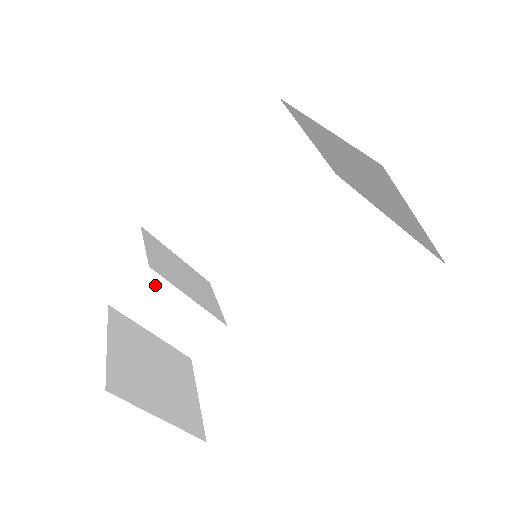
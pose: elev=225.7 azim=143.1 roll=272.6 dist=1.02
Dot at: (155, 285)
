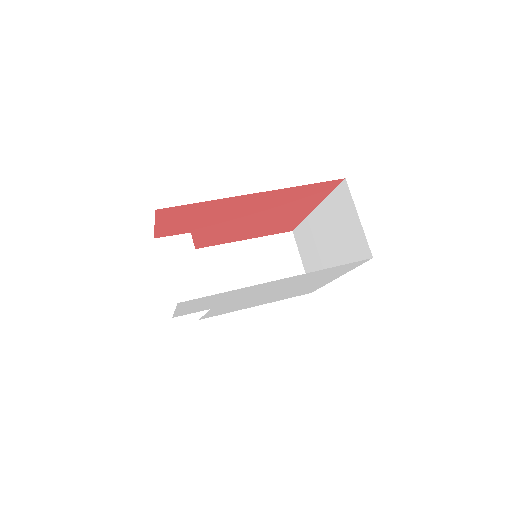
Dot at: (186, 246)
